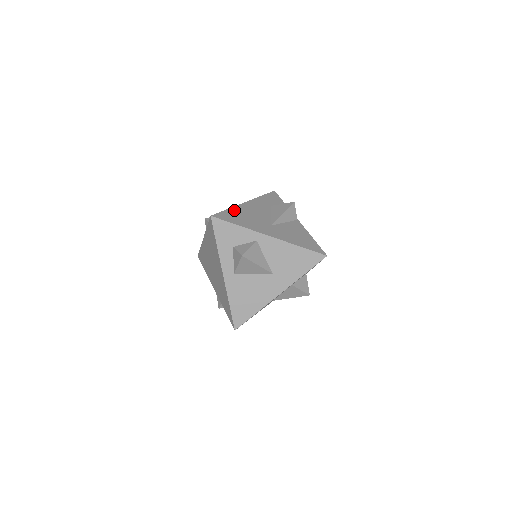
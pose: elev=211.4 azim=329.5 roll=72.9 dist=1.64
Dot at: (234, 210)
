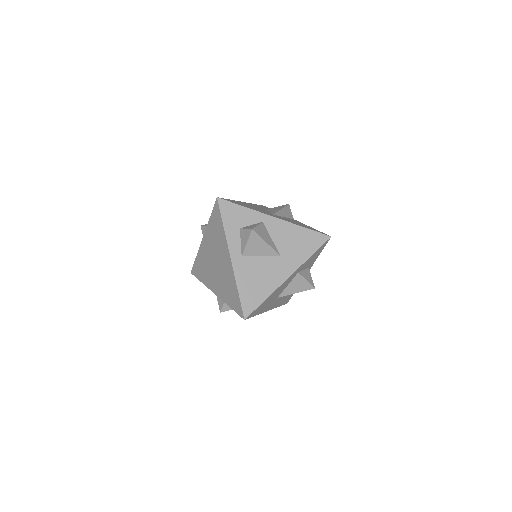
Dot at: (236, 201)
